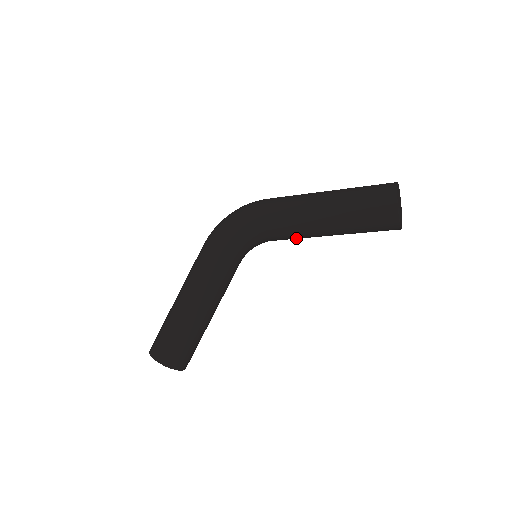
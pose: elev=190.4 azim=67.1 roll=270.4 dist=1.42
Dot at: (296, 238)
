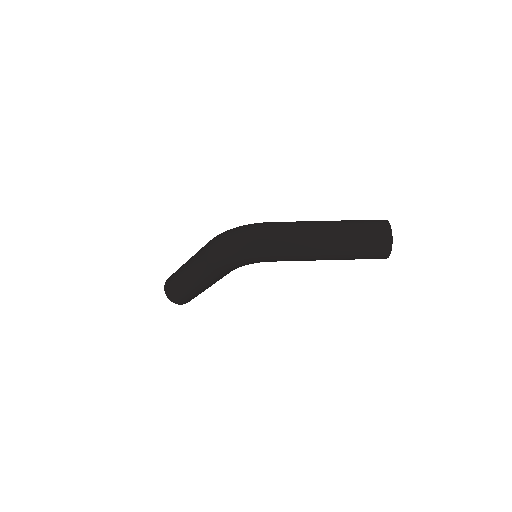
Dot at: occluded
